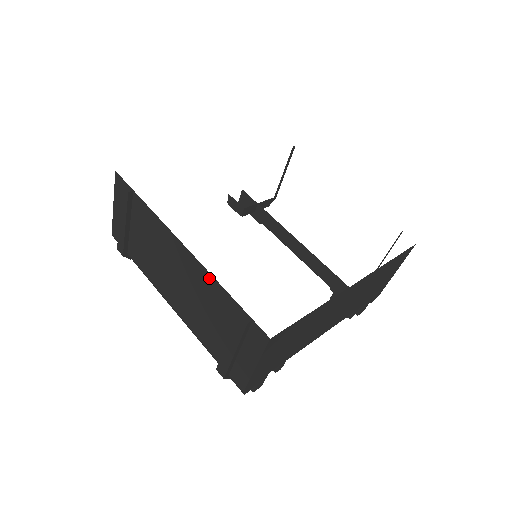
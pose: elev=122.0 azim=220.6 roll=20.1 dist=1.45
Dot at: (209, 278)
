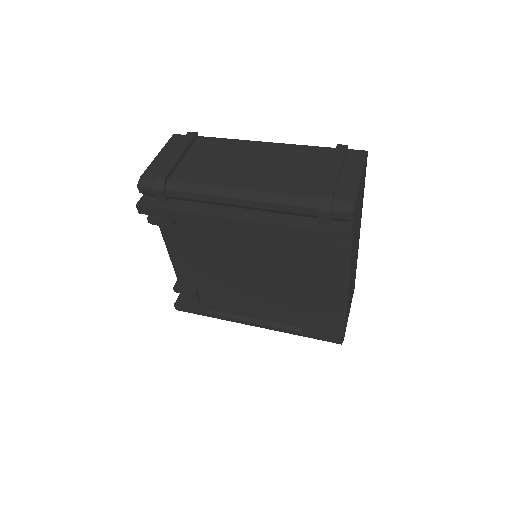
Dot at: (297, 147)
